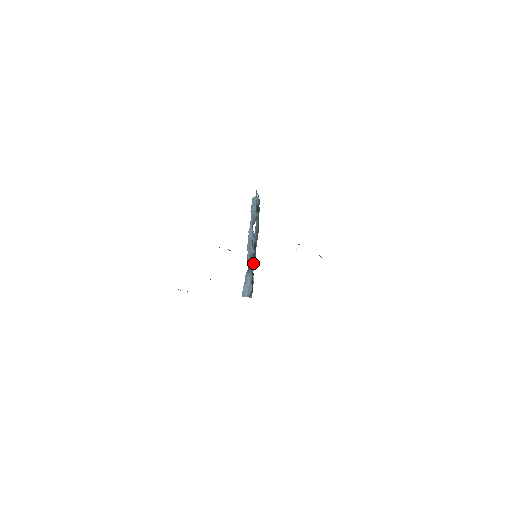
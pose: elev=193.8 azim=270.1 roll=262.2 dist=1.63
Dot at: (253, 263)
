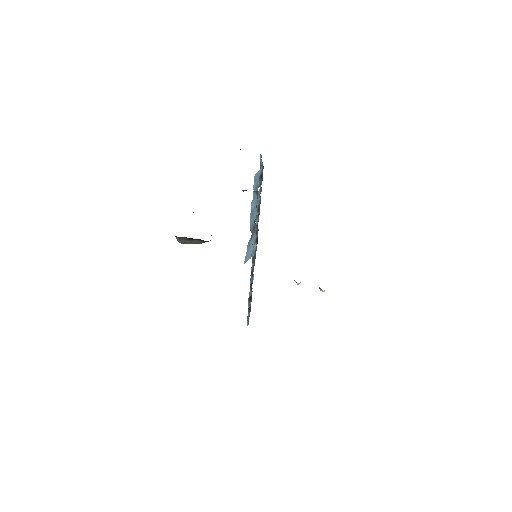
Dot at: occluded
